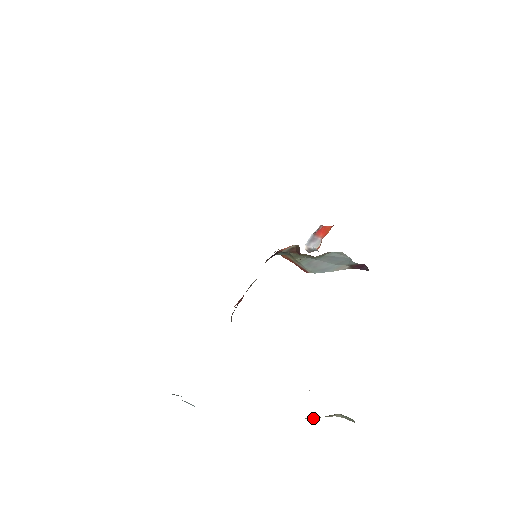
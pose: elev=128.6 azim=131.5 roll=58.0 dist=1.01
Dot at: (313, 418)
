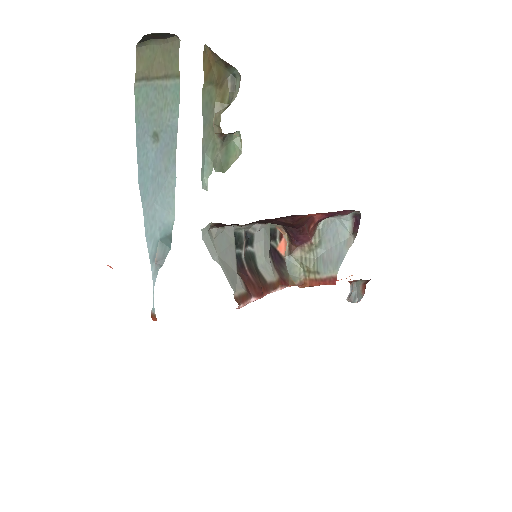
Dot at: occluded
